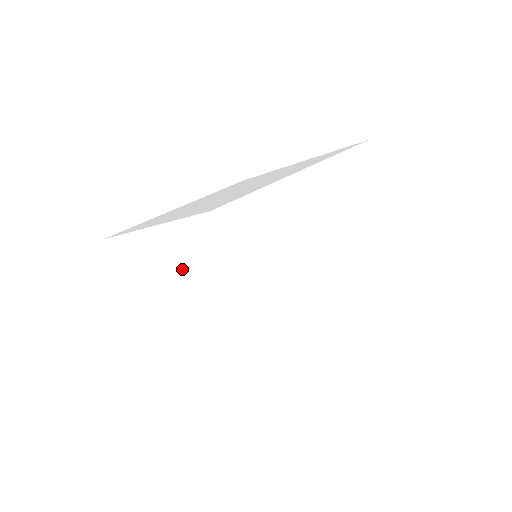
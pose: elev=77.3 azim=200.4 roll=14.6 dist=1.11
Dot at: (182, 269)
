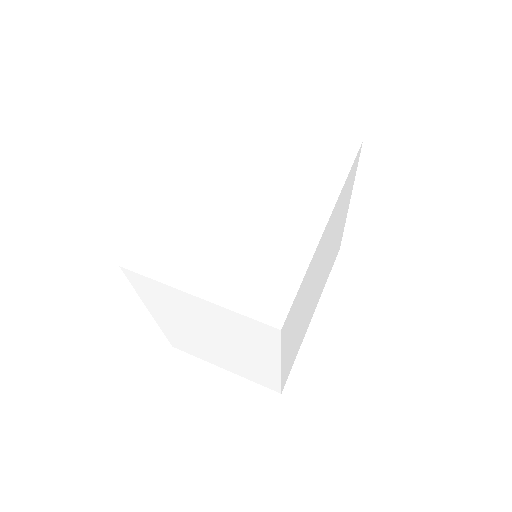
Dot at: (179, 317)
